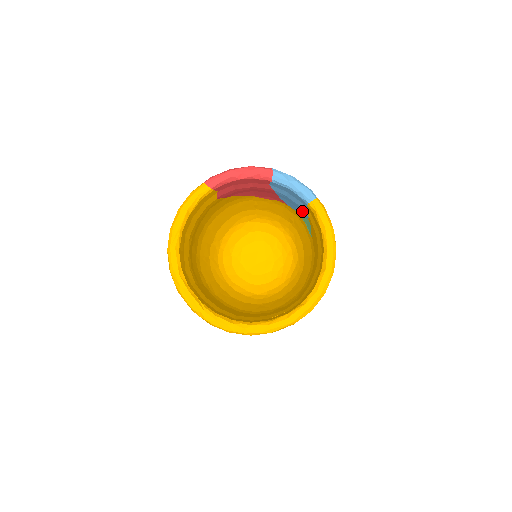
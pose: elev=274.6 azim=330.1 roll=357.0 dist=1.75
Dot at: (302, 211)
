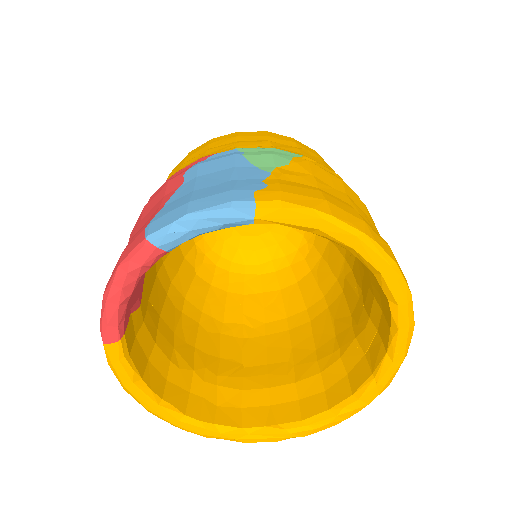
Dot at: occluded
